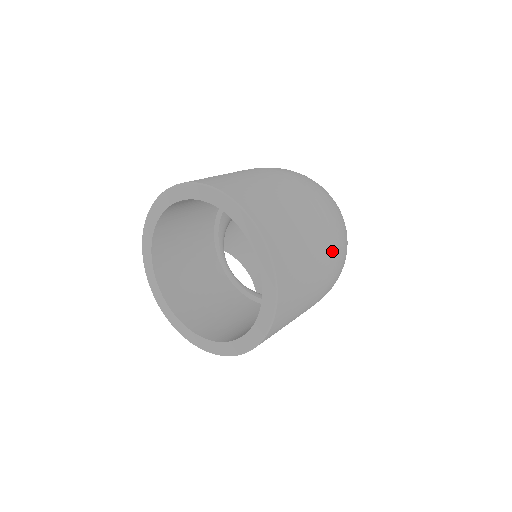
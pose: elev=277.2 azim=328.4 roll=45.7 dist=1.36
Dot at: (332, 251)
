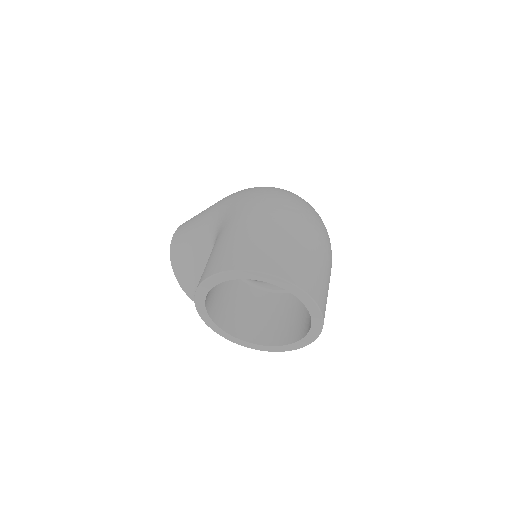
Dot at: (331, 263)
